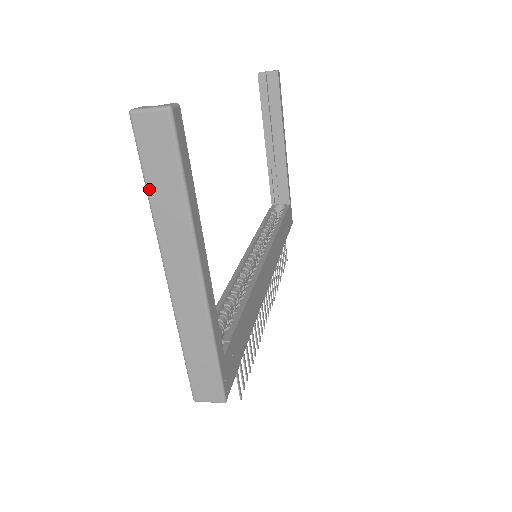
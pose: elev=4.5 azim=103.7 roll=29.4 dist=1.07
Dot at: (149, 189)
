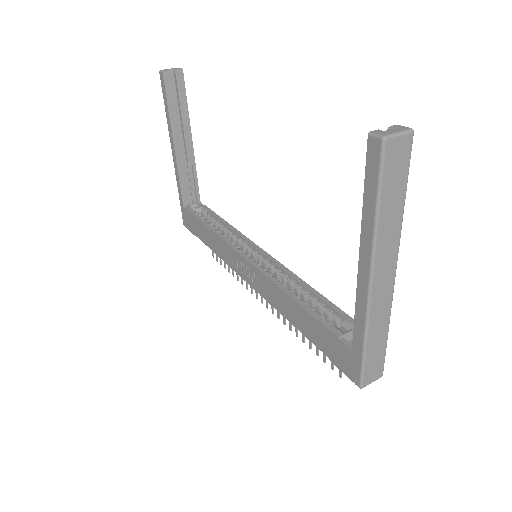
Dot at: (381, 207)
